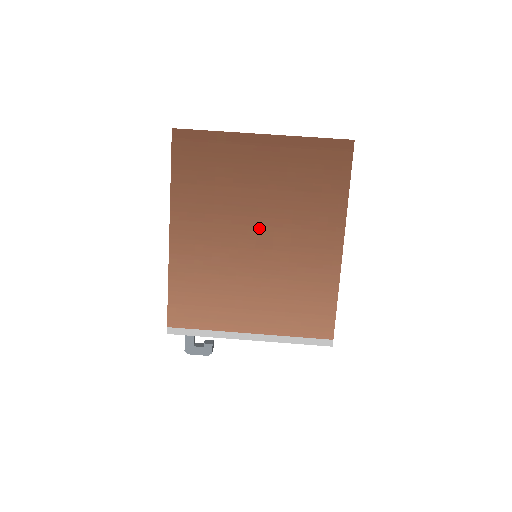
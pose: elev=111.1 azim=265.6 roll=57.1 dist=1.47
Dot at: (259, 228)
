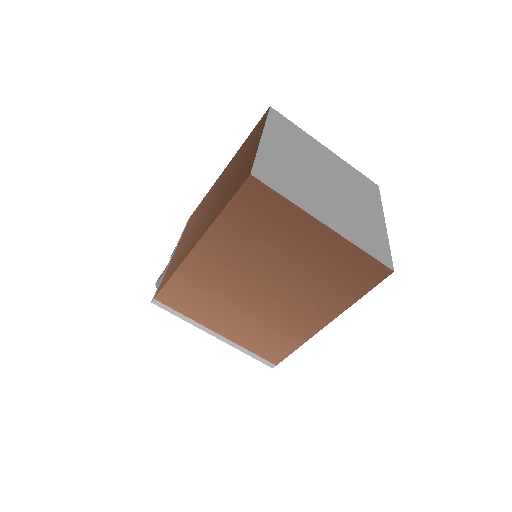
Dot at: (273, 281)
